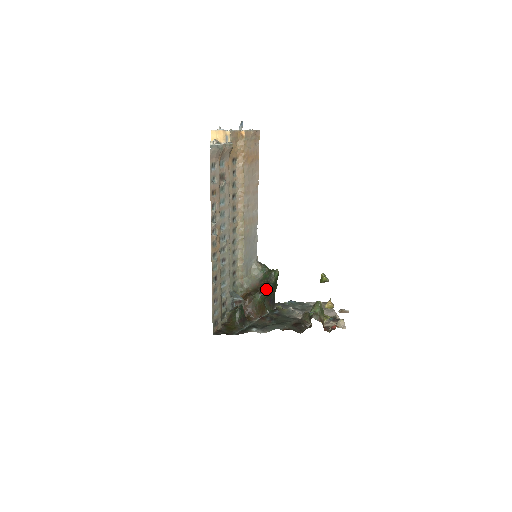
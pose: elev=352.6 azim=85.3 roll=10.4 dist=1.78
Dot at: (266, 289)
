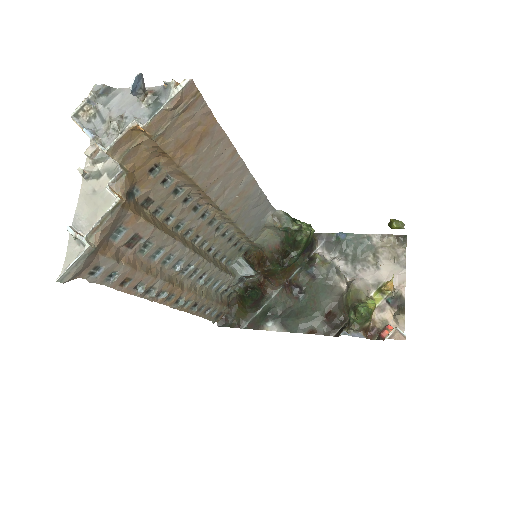
Dot at: (286, 267)
